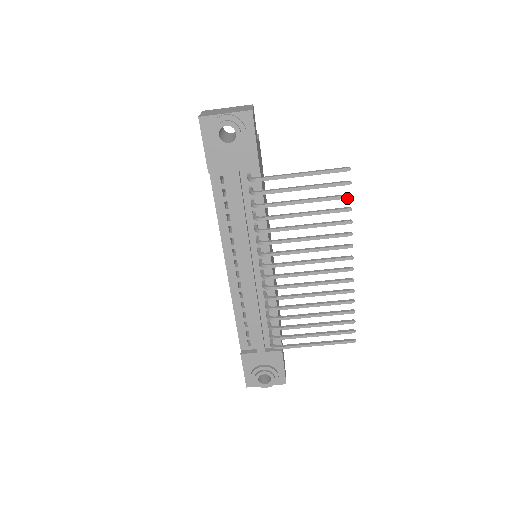
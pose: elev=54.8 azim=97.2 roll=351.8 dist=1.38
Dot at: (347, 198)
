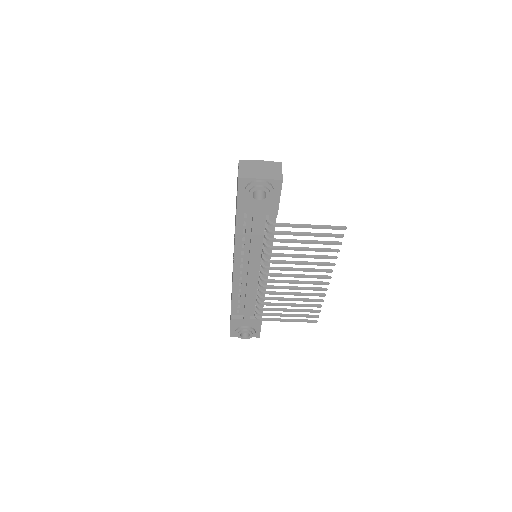
Dot at: occluded
